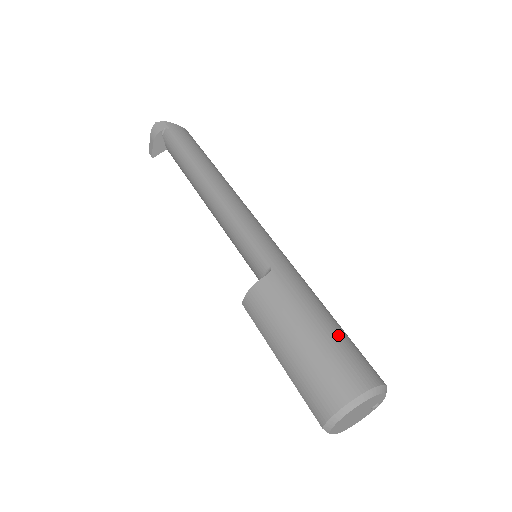
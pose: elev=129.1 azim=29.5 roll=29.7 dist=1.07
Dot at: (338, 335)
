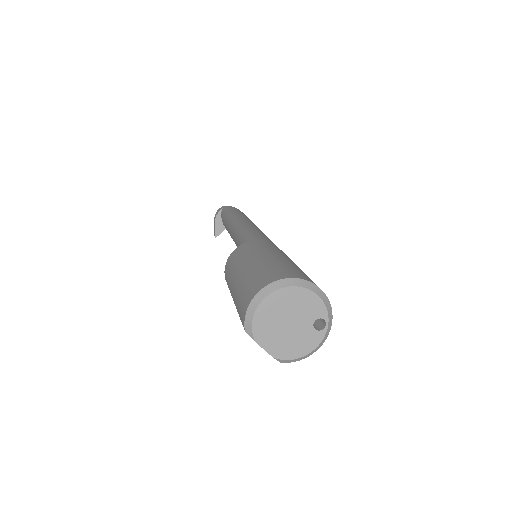
Dot at: (284, 261)
